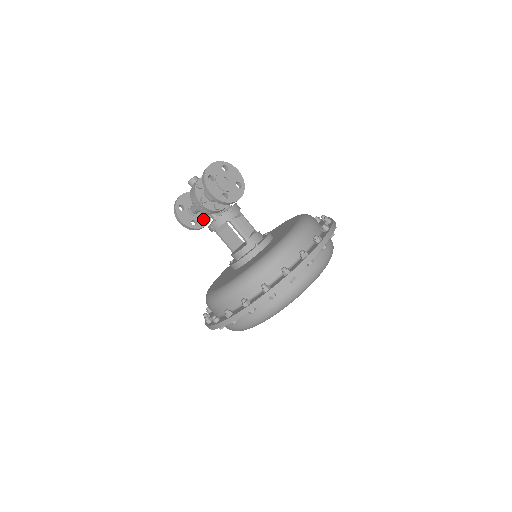
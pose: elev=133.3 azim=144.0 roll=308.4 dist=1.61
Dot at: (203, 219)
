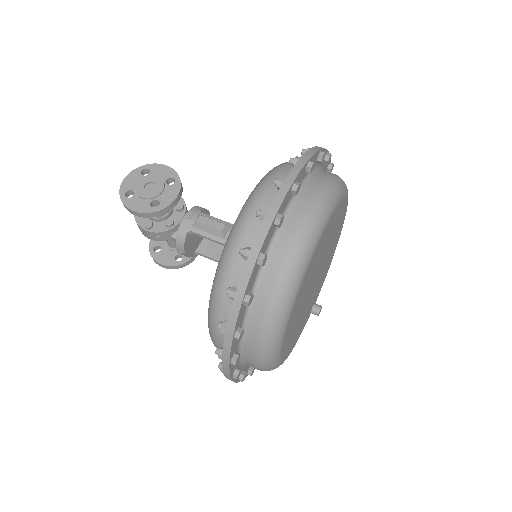
Dot at: occluded
